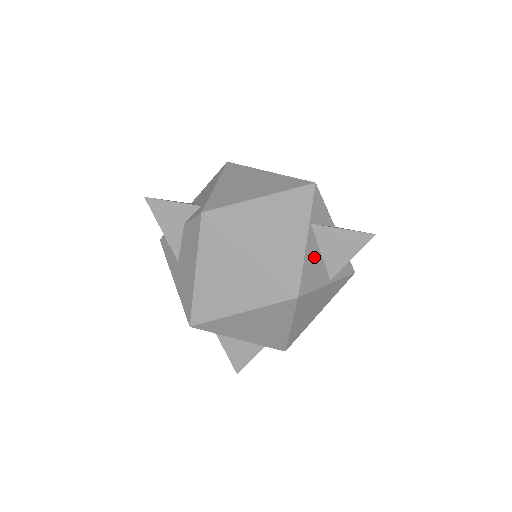
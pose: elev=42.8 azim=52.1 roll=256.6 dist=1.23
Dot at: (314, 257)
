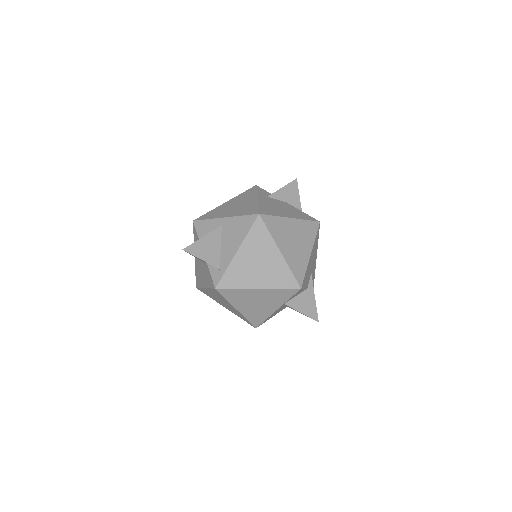
Dot at: (278, 310)
